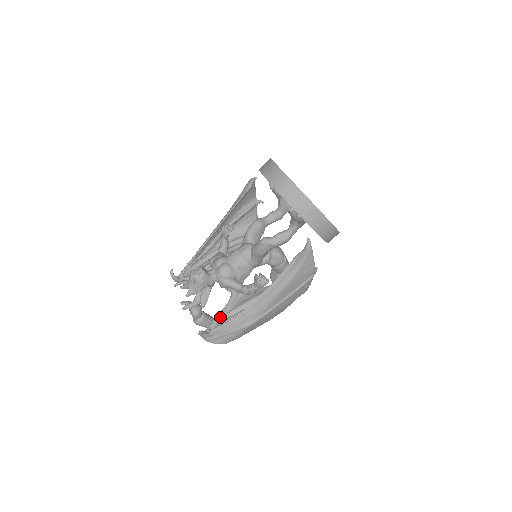
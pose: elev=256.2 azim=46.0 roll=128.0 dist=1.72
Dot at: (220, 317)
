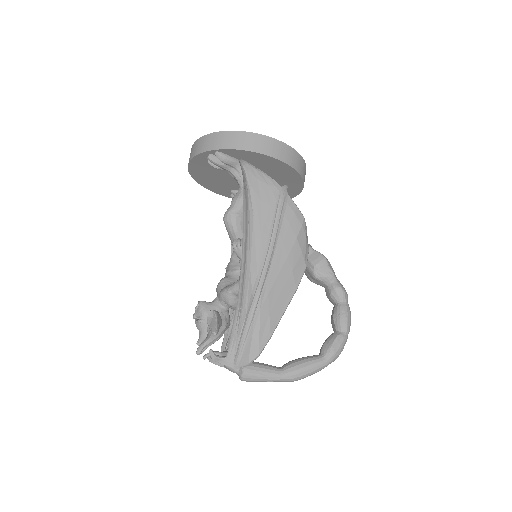
Dot at: occluded
